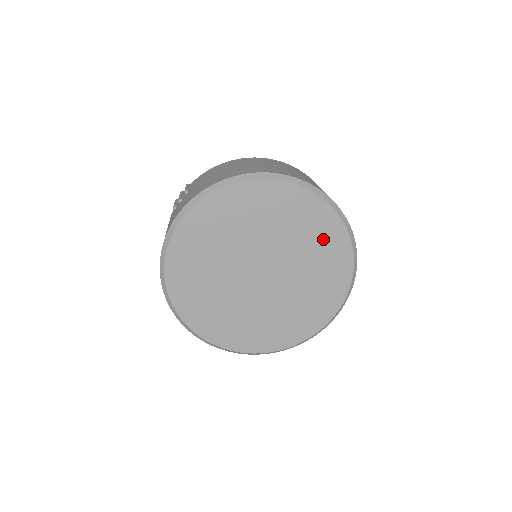
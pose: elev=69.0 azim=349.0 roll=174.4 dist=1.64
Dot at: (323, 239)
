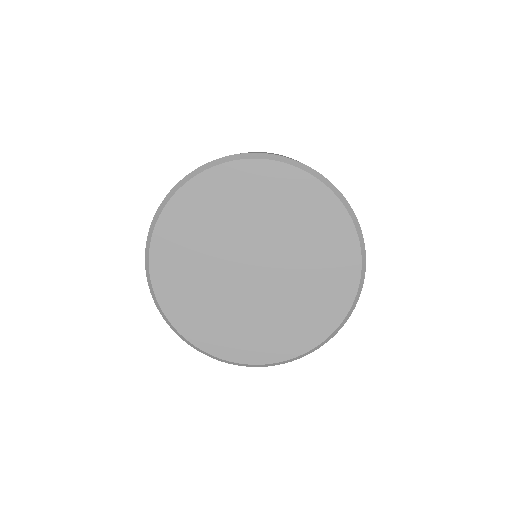
Dot at: (316, 218)
